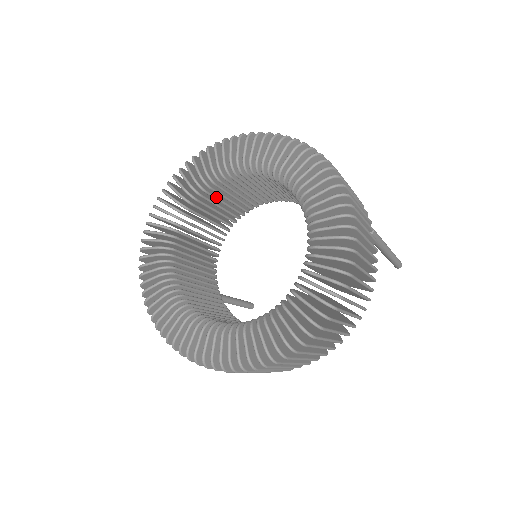
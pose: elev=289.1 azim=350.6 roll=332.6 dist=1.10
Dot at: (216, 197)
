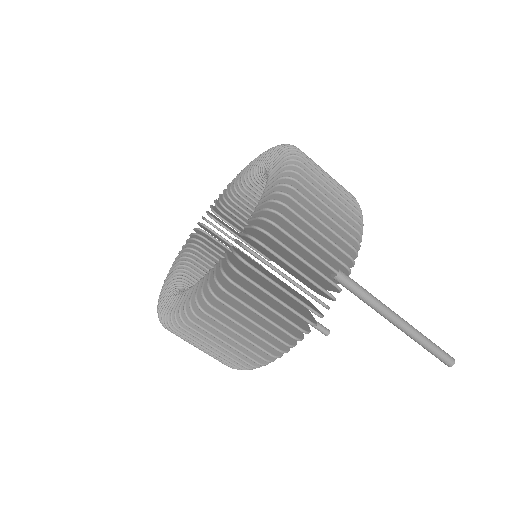
Dot at: occluded
